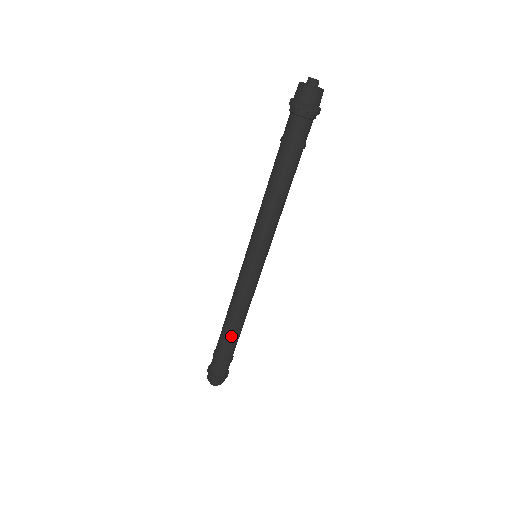
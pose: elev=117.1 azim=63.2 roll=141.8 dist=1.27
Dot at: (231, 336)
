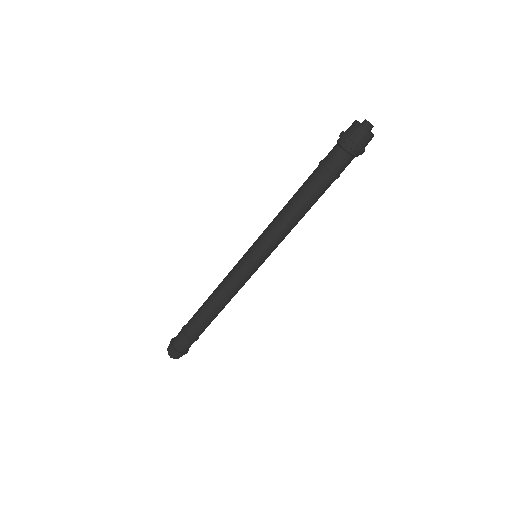
Dot at: (209, 320)
